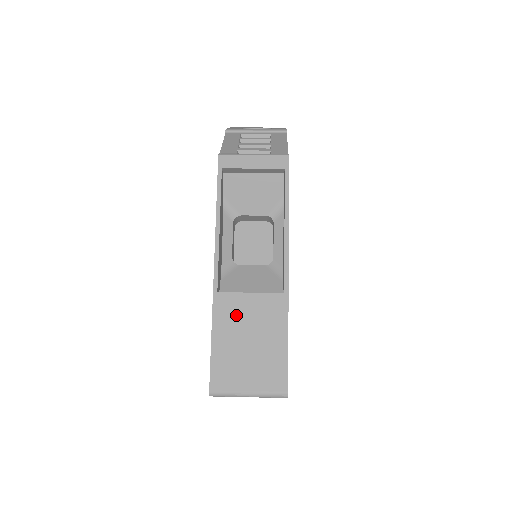
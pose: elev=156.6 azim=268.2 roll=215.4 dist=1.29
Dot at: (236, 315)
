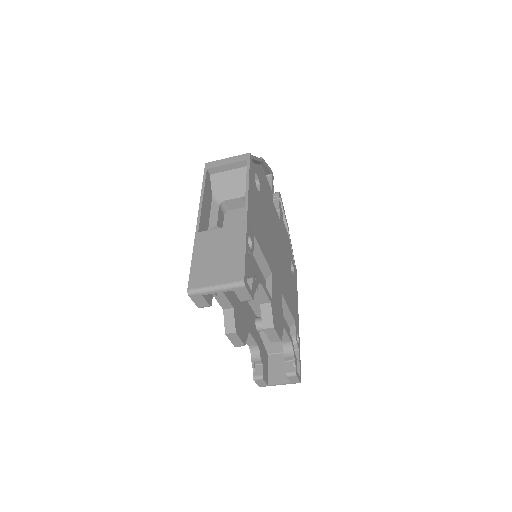
Dot at: (210, 242)
